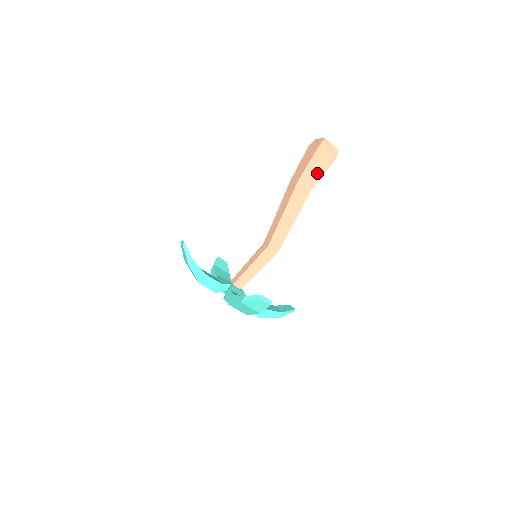
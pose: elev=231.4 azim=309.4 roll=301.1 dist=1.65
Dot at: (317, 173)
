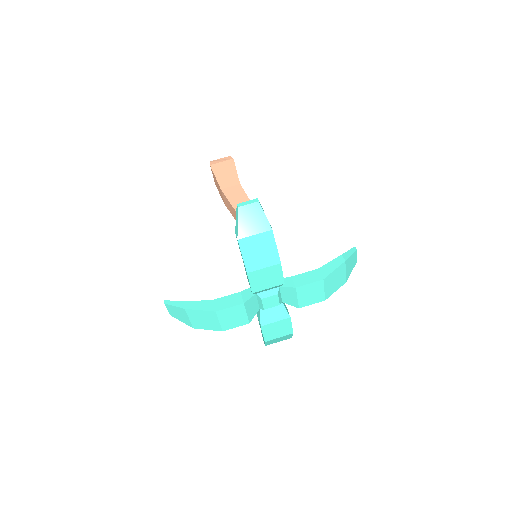
Dot at: (230, 175)
